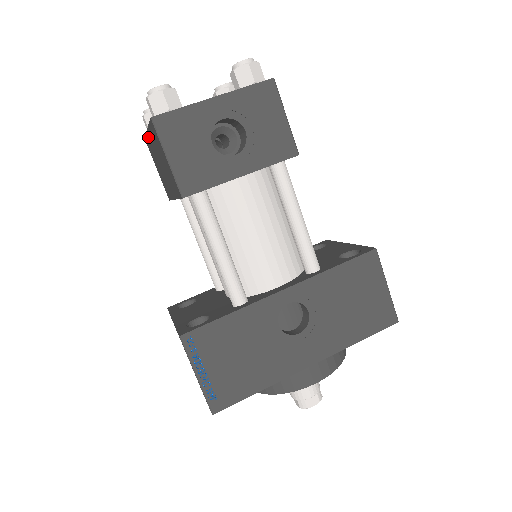
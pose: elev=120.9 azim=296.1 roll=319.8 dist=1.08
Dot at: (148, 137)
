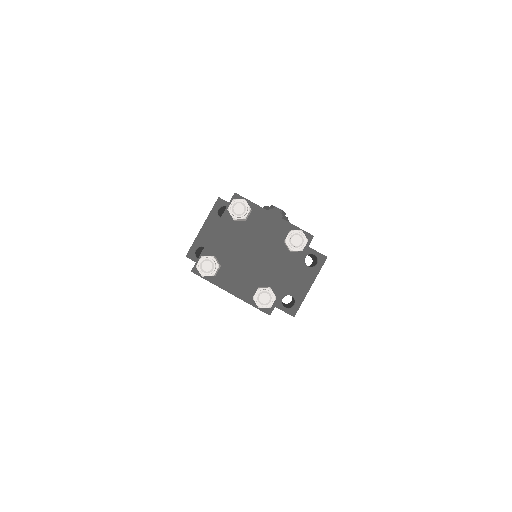
Dot at: (219, 221)
